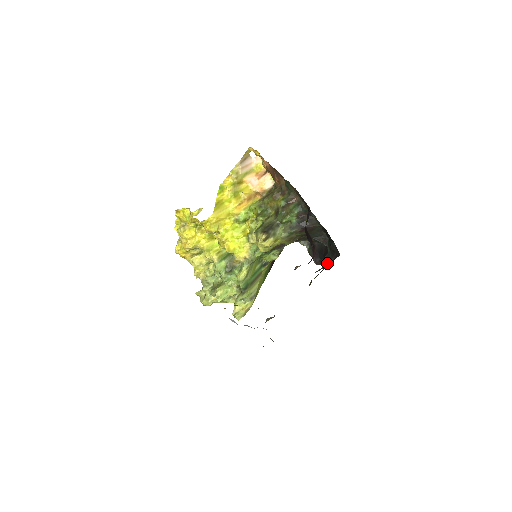
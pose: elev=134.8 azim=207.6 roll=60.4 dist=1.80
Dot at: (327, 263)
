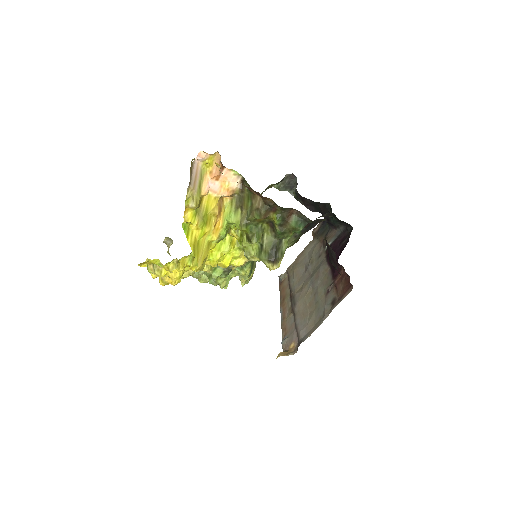
Dot at: (335, 229)
